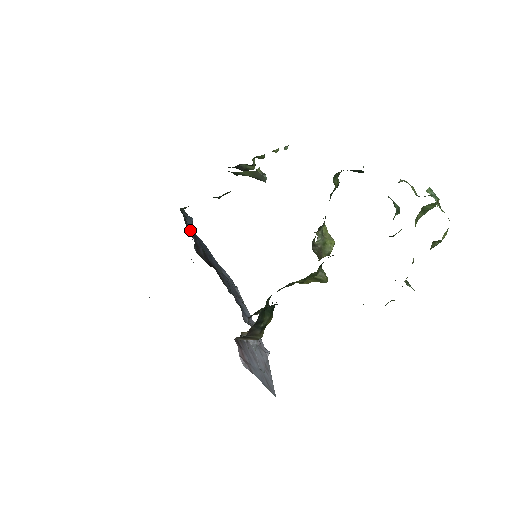
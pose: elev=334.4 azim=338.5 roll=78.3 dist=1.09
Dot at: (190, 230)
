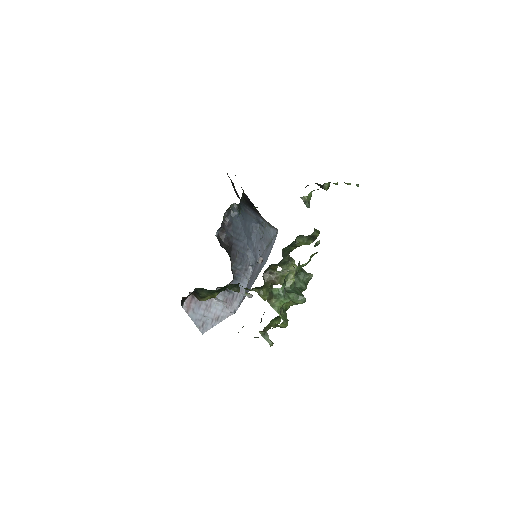
Dot at: (227, 220)
